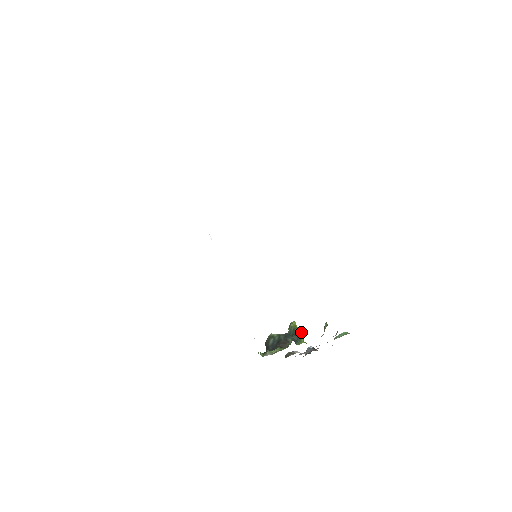
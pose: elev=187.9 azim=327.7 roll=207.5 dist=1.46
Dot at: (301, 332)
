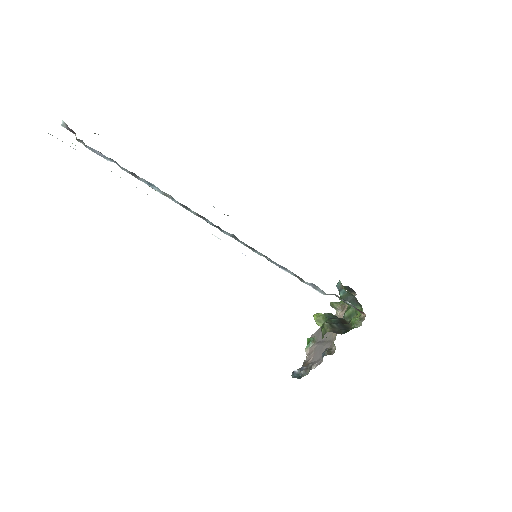
Dot at: occluded
